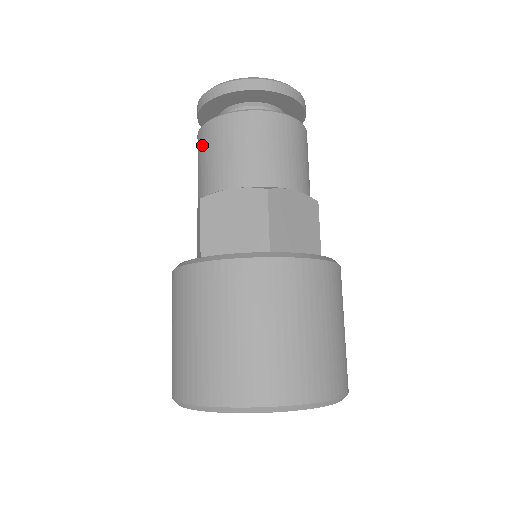
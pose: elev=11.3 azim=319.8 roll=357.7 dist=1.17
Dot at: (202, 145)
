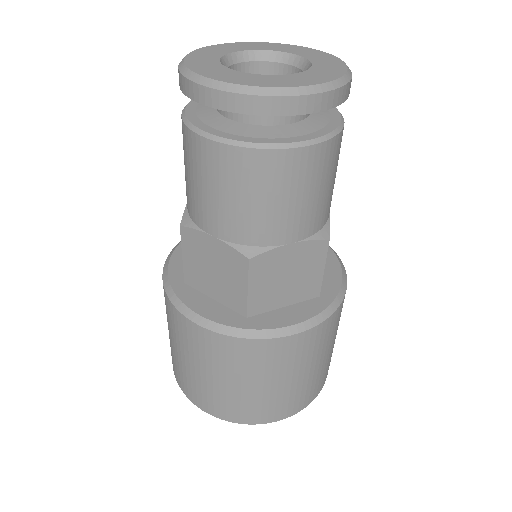
Dot at: (183, 147)
